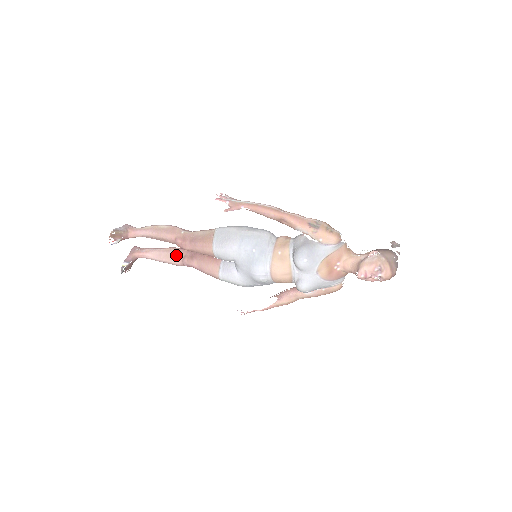
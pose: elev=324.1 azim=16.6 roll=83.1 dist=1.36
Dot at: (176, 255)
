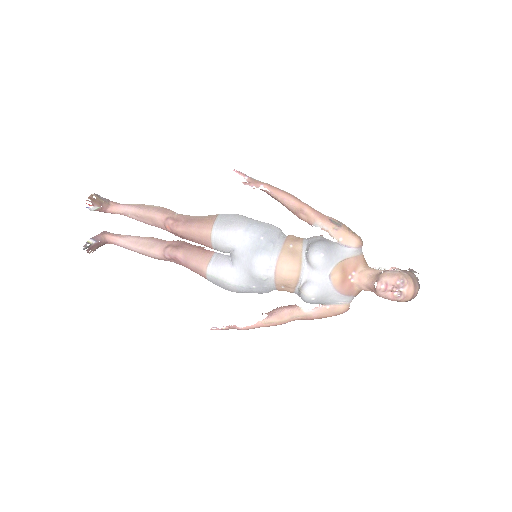
Dot at: (158, 243)
